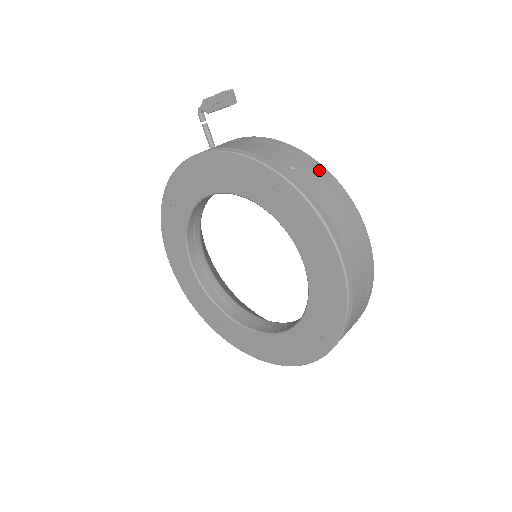
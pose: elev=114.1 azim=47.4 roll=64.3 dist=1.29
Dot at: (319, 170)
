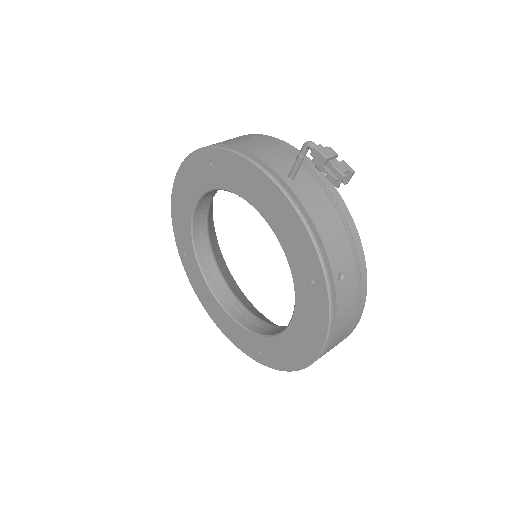
Dot at: (361, 280)
